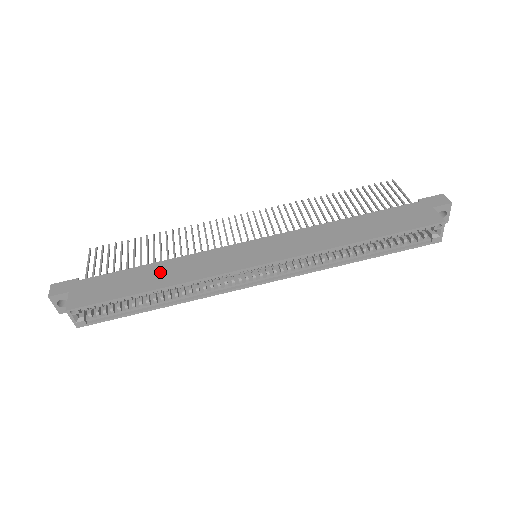
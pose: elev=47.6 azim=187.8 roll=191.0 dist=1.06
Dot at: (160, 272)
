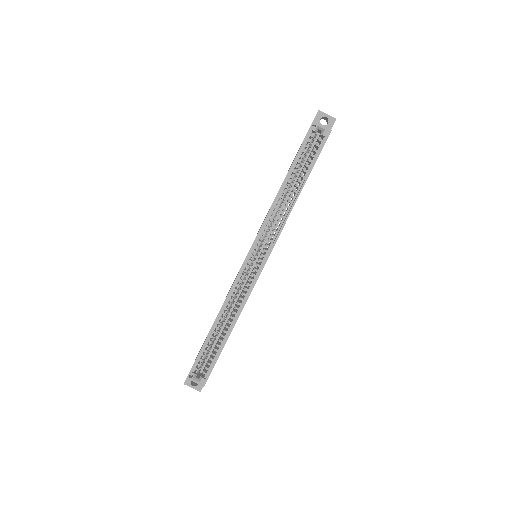
Dot at: occluded
